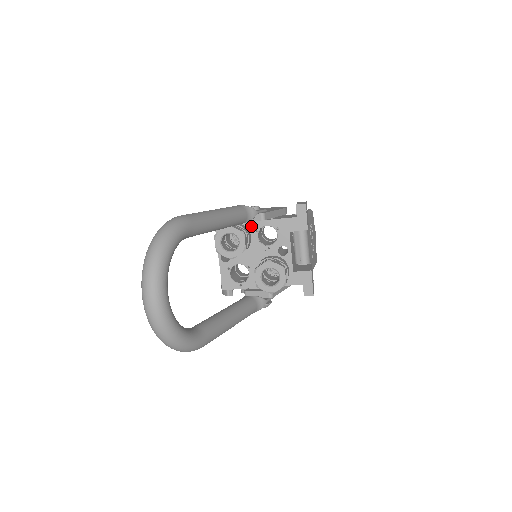
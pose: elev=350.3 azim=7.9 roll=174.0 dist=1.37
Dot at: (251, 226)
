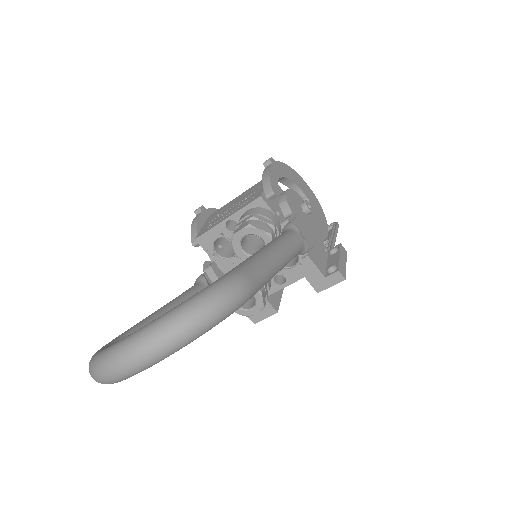
Dot at: occluded
